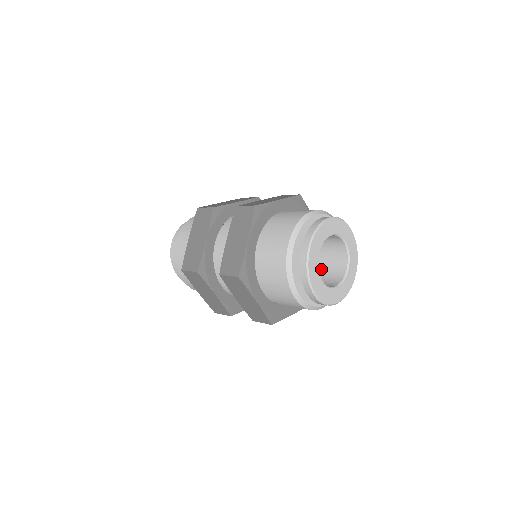
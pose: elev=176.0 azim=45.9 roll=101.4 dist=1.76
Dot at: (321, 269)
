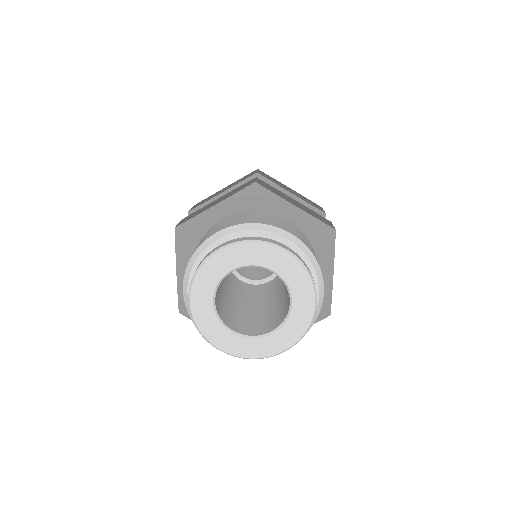
Dot at: (286, 291)
